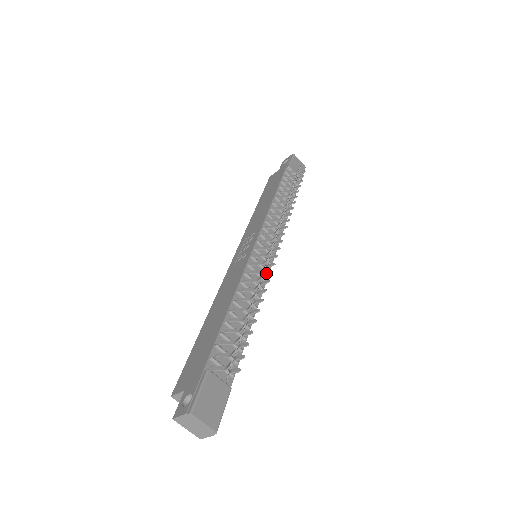
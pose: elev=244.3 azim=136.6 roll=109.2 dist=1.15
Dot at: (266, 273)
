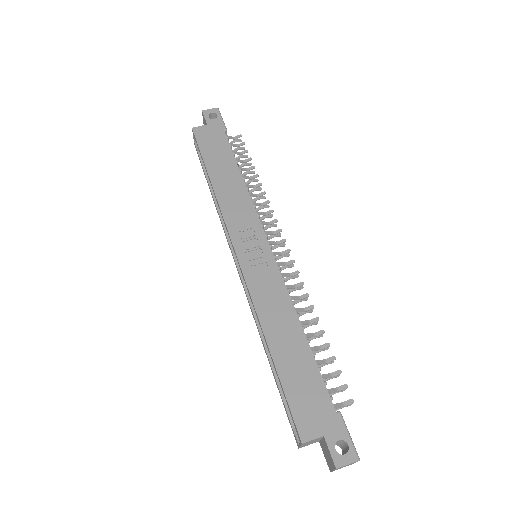
Dot at: (298, 288)
